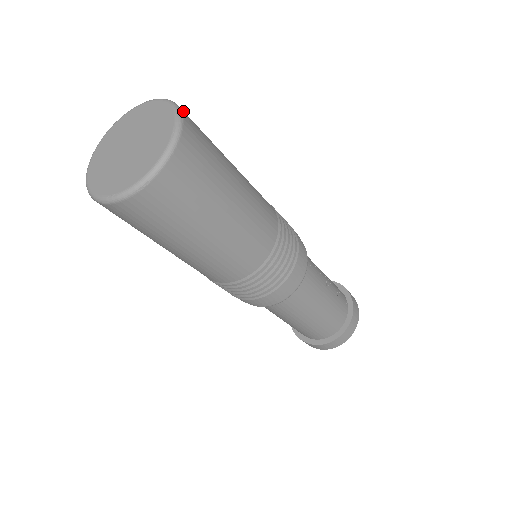
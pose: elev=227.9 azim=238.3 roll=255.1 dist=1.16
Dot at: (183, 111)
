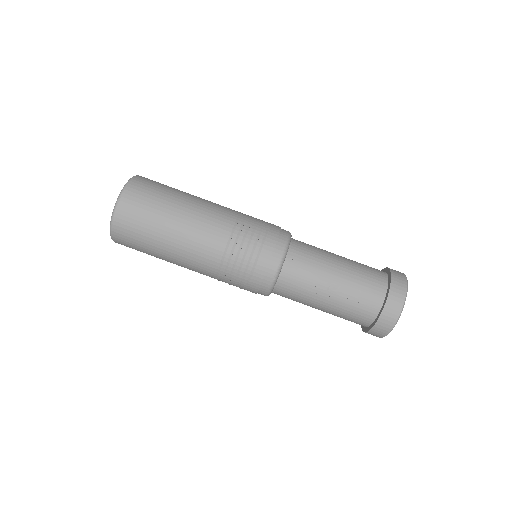
Dot at: (124, 198)
